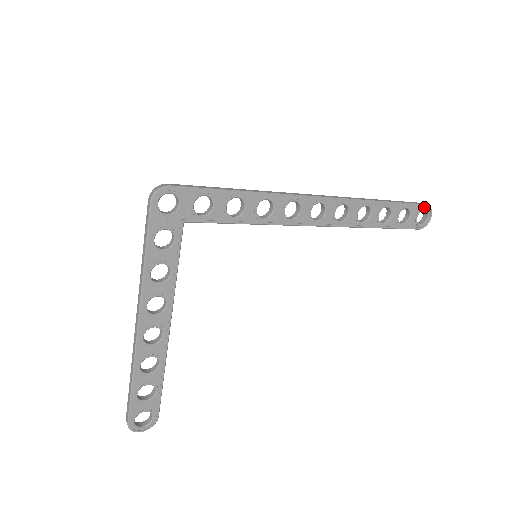
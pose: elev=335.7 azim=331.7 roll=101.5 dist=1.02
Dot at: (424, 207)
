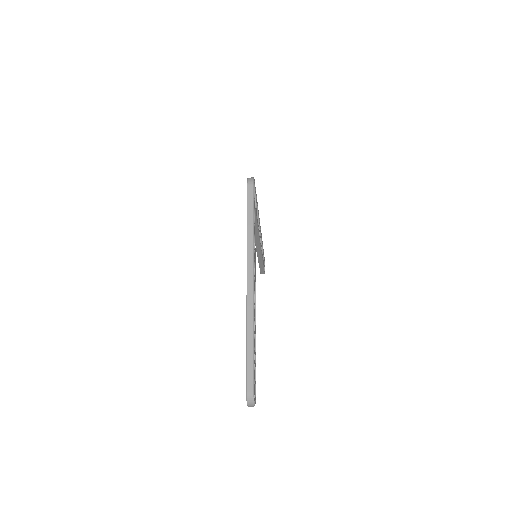
Dot at: (264, 259)
